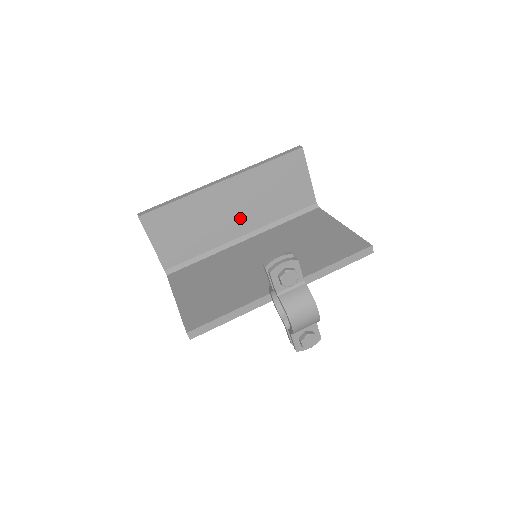
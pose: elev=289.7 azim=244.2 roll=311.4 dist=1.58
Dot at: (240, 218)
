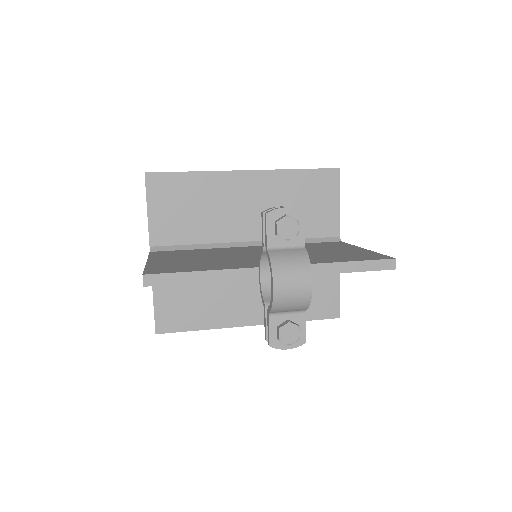
Dot at: (252, 220)
